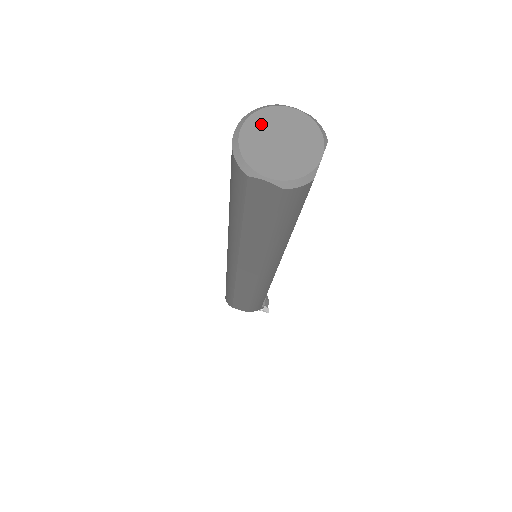
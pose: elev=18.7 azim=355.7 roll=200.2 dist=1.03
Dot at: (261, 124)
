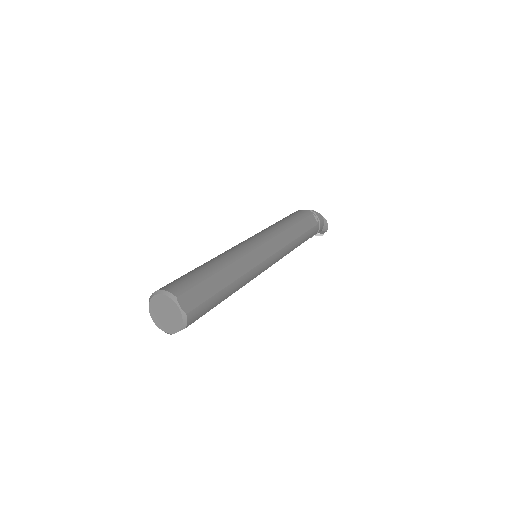
Dot at: (162, 301)
